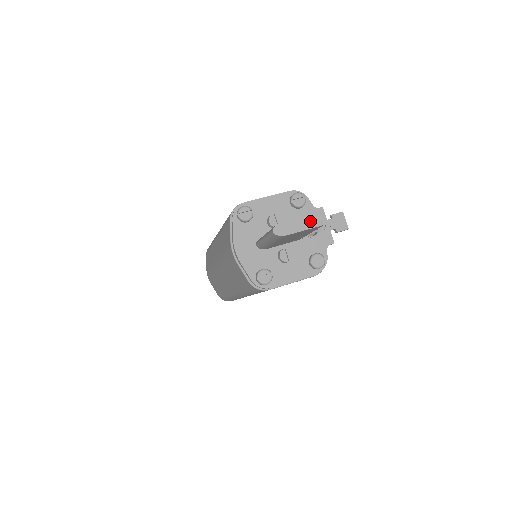
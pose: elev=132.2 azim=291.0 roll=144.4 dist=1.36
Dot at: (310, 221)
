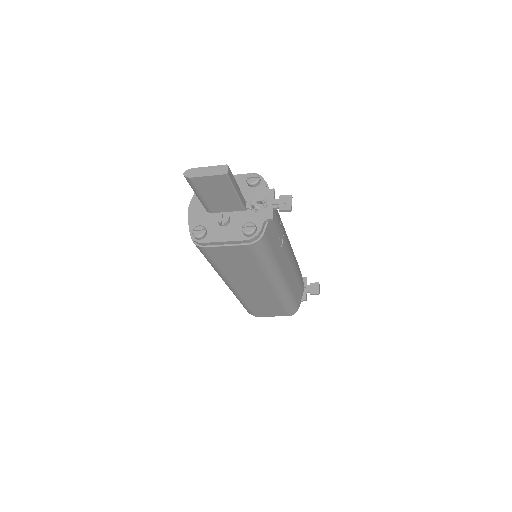
Dot at: (215, 170)
